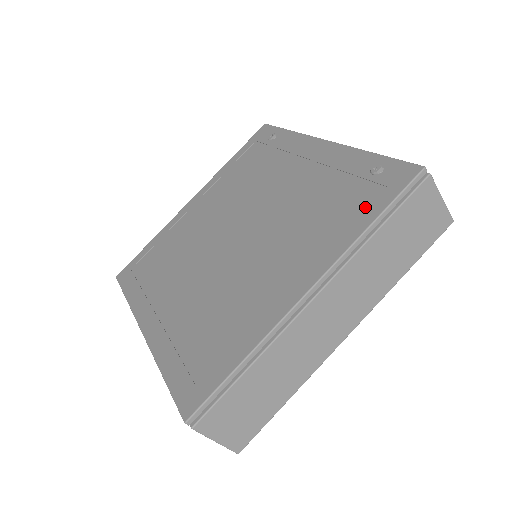
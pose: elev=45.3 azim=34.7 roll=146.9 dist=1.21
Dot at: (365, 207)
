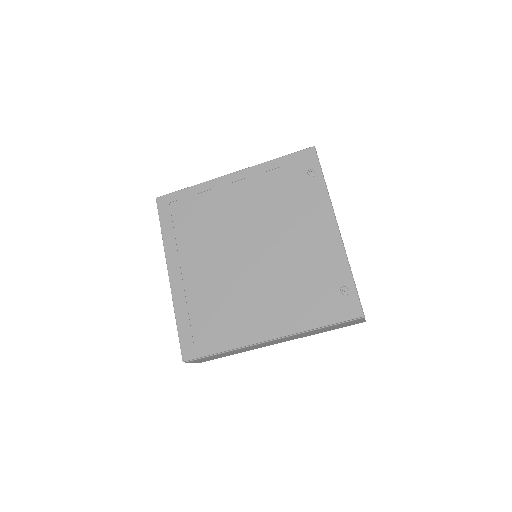
Dot at: (324, 312)
